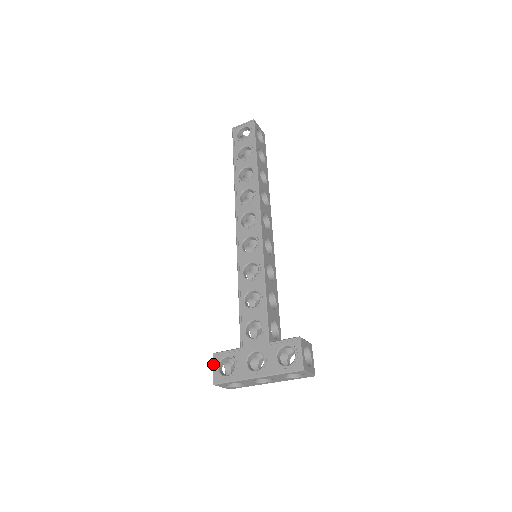
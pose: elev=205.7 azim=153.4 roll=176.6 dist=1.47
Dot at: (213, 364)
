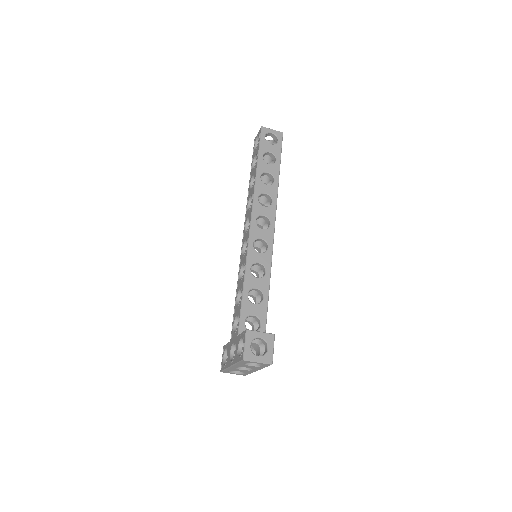
Dot at: (222, 355)
